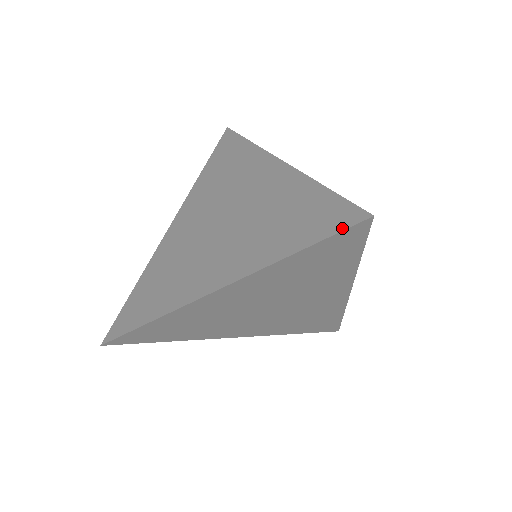
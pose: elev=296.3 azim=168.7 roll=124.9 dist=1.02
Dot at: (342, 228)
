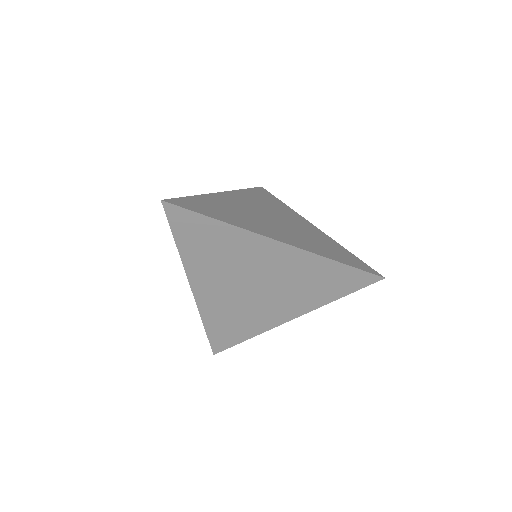
Dot at: (368, 271)
